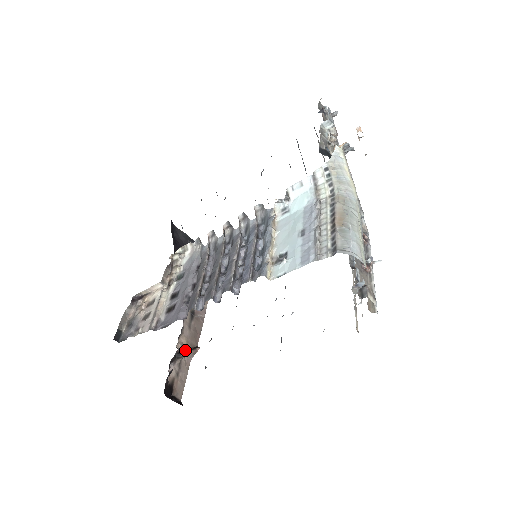
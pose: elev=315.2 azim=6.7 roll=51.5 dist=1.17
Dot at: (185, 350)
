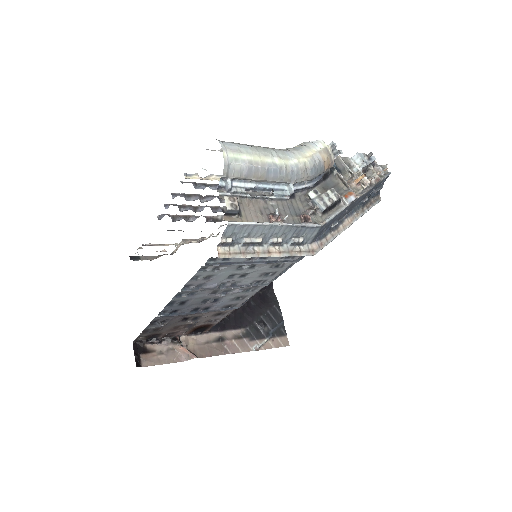
Dot at: (185, 346)
